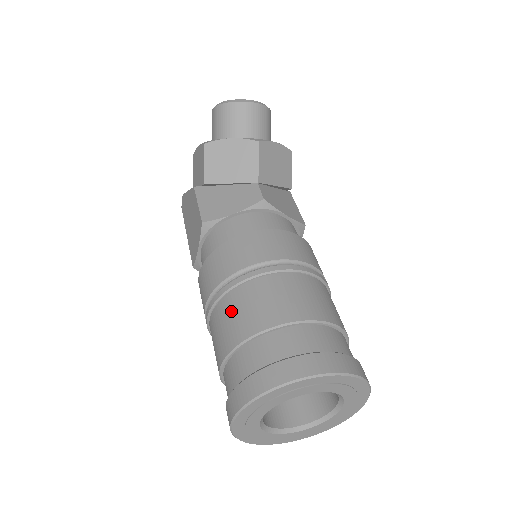
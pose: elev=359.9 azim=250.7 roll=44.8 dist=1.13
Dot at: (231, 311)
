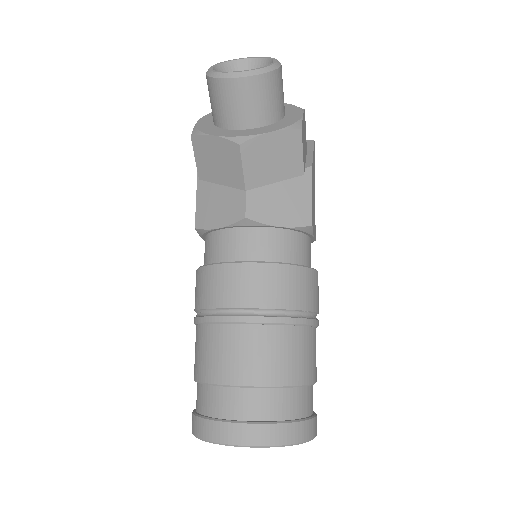
Dot at: (197, 345)
